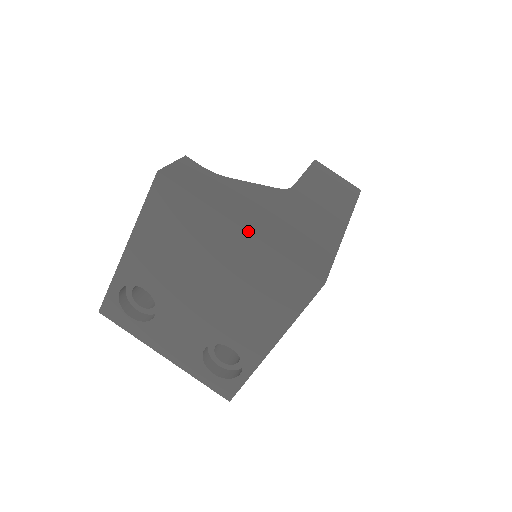
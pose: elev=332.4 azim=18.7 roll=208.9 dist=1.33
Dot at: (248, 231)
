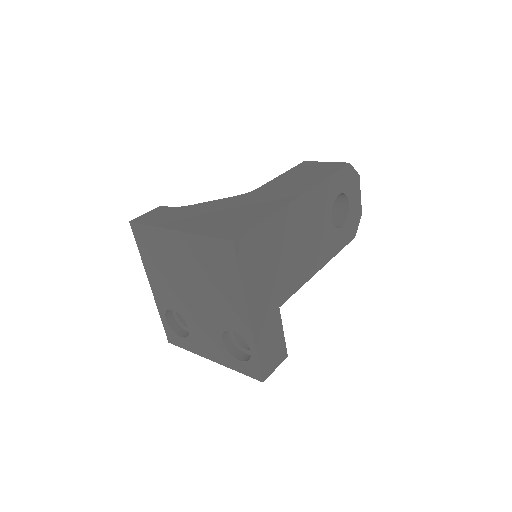
Dot at: (180, 231)
